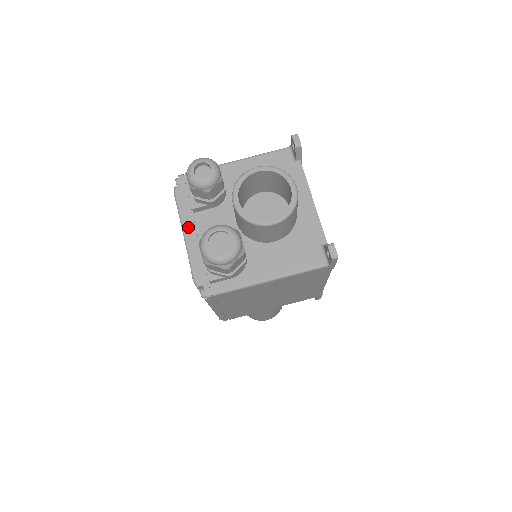
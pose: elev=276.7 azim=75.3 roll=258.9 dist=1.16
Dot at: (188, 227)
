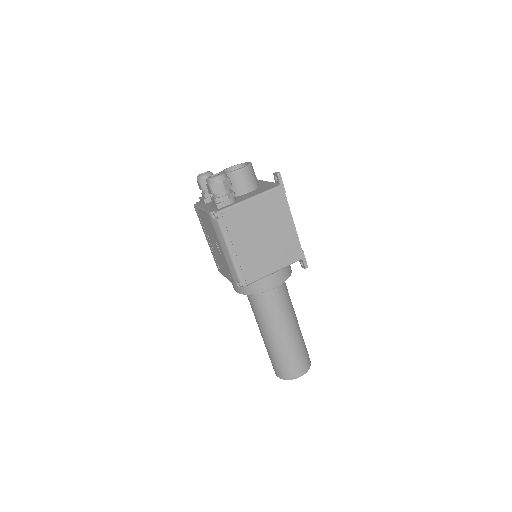
Dot at: (203, 207)
